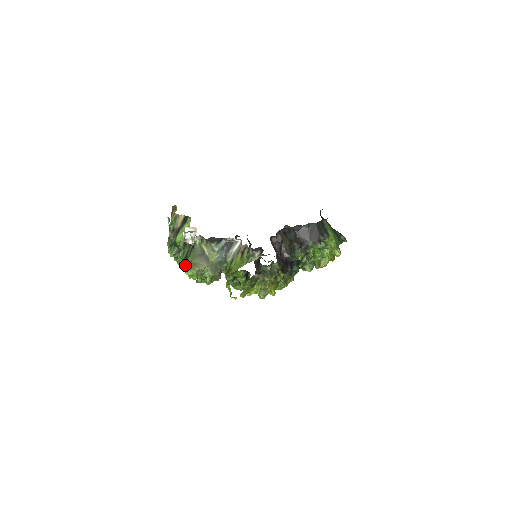
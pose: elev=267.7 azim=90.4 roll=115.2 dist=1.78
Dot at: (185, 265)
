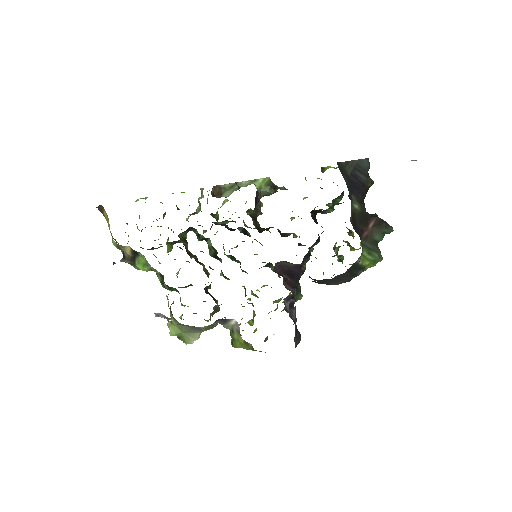
Dot at: (173, 328)
